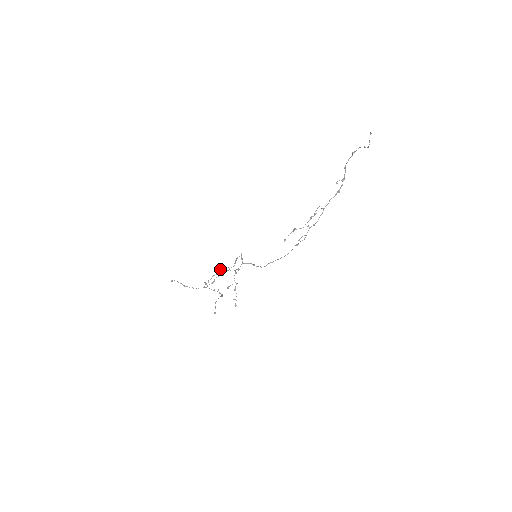
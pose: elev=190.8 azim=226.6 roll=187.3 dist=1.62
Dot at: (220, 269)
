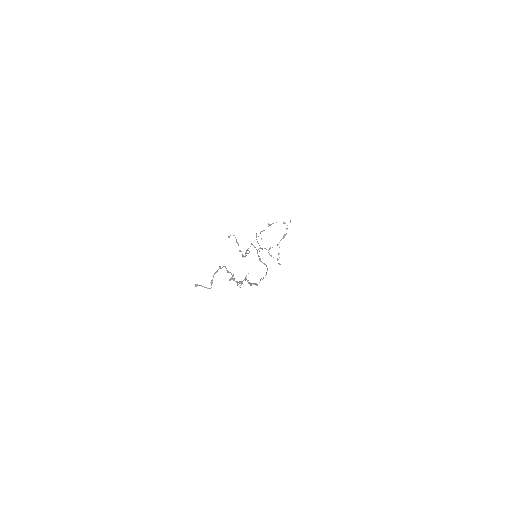
Dot at: (256, 236)
